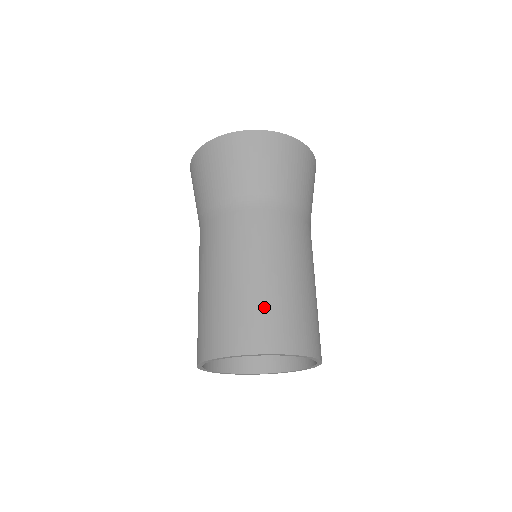
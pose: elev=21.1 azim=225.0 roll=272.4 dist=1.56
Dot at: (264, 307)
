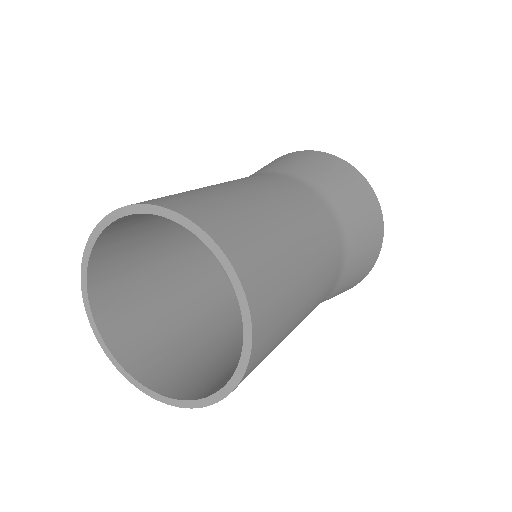
Dot at: (261, 231)
